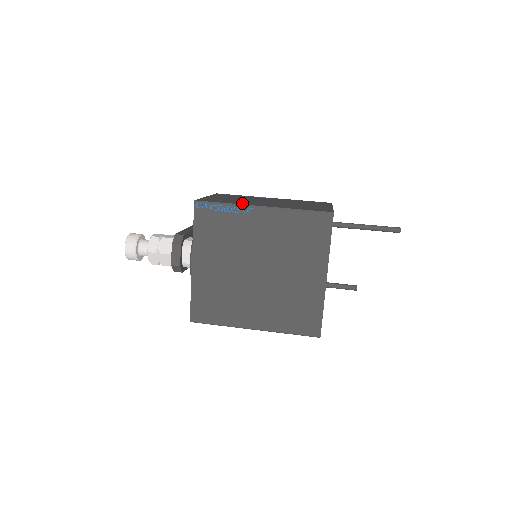
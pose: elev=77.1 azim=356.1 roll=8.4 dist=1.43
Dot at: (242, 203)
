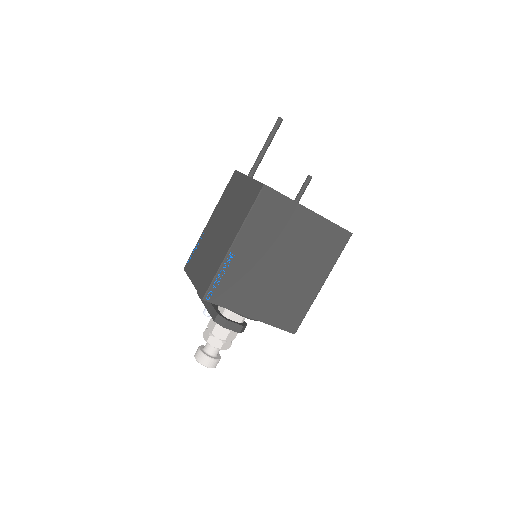
Dot at: (220, 258)
